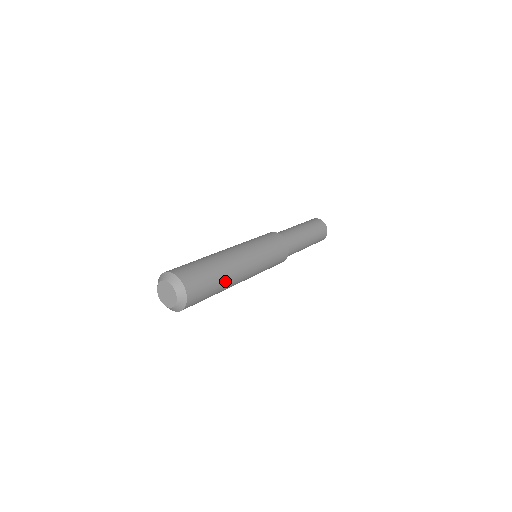
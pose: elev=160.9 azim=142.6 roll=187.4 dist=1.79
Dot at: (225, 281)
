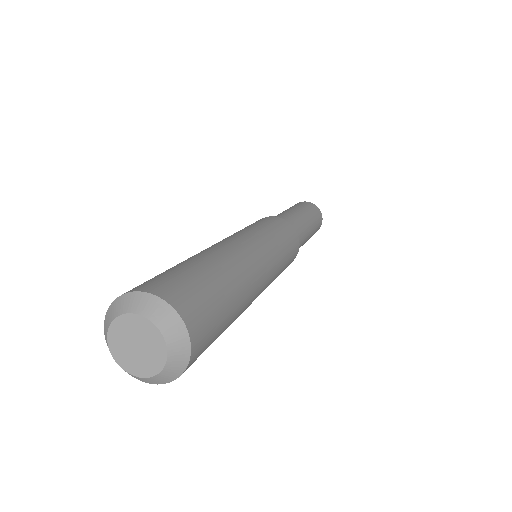
Dot at: occluded
